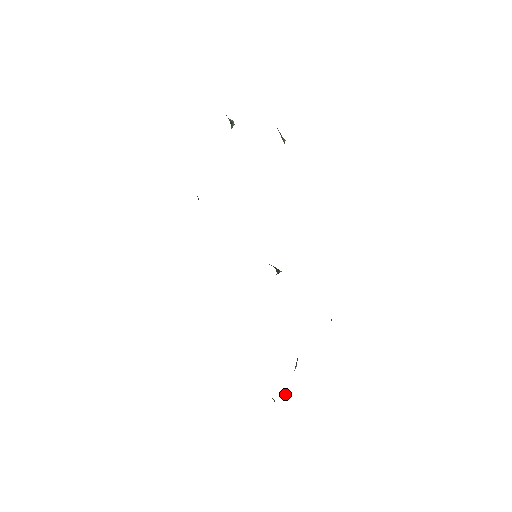
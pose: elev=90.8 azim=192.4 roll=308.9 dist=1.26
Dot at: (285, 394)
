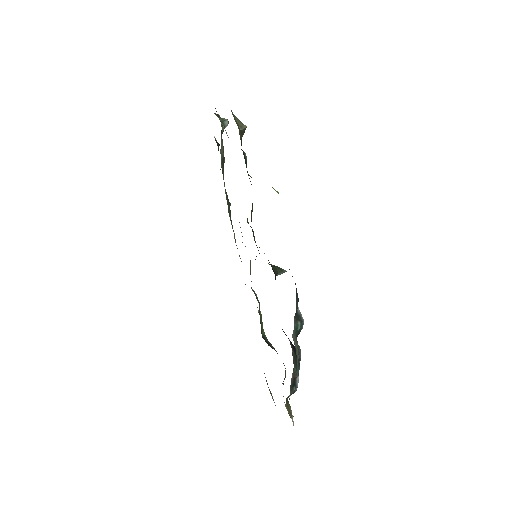
Dot at: (290, 409)
